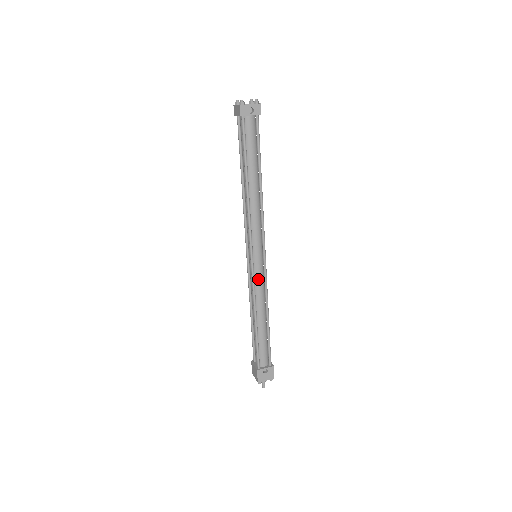
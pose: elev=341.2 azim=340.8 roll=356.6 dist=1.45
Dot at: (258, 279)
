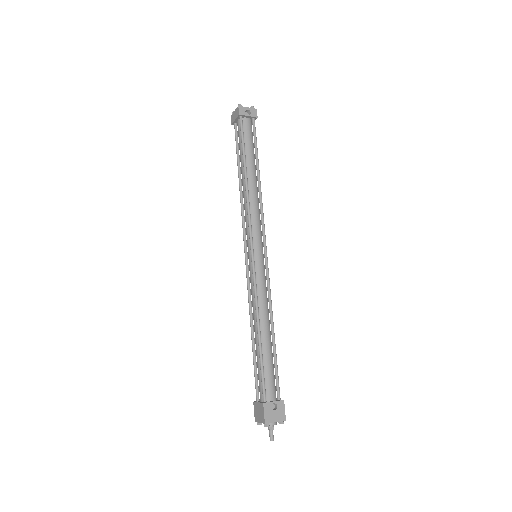
Dot at: (260, 279)
